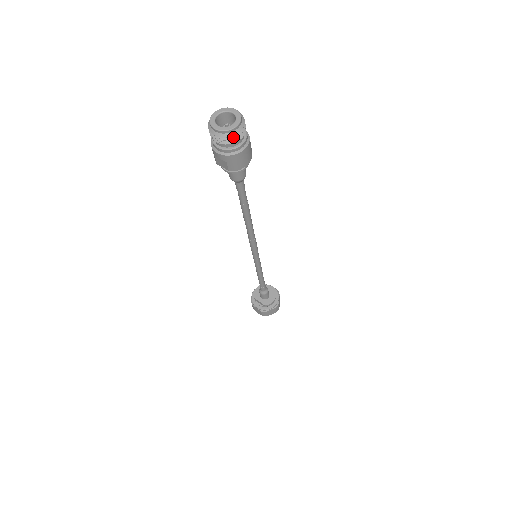
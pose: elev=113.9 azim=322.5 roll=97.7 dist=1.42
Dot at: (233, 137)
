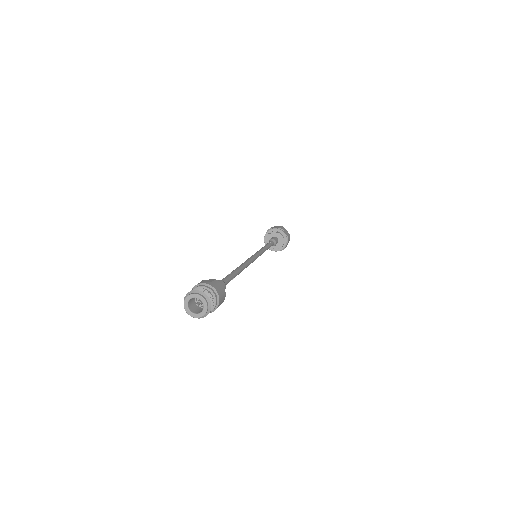
Dot at: (210, 310)
